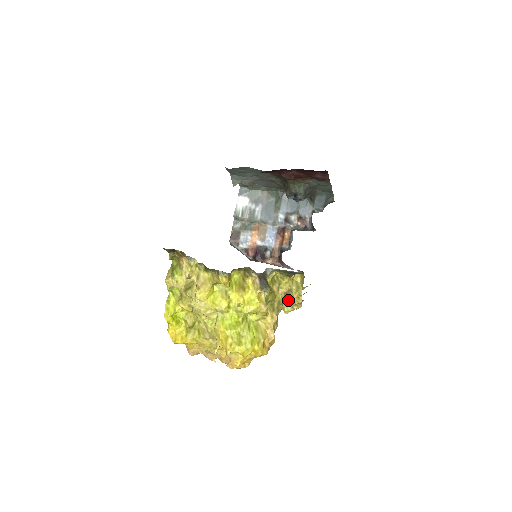
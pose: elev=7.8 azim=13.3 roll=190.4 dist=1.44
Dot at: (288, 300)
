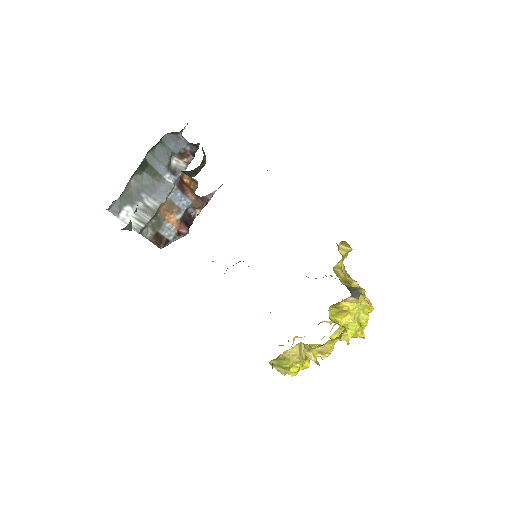
Dot at: occluded
